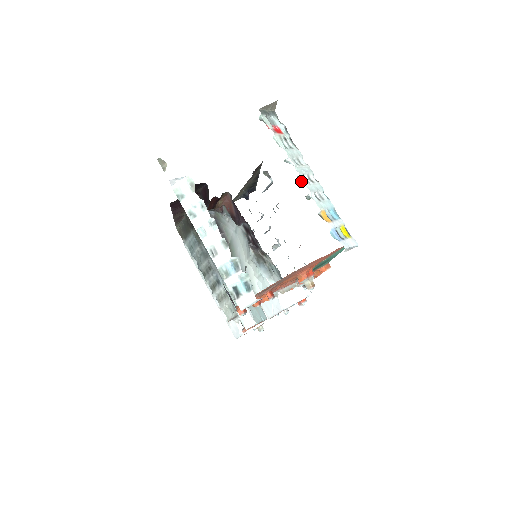
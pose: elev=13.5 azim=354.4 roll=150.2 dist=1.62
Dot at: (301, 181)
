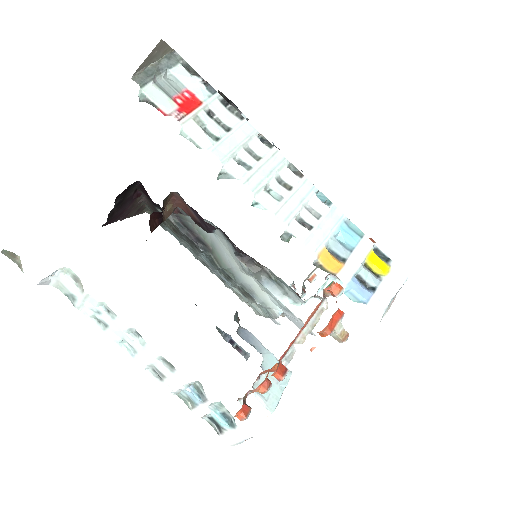
Dot at: (263, 208)
